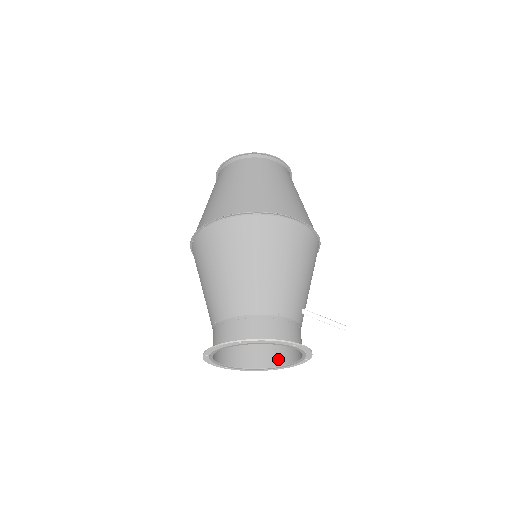
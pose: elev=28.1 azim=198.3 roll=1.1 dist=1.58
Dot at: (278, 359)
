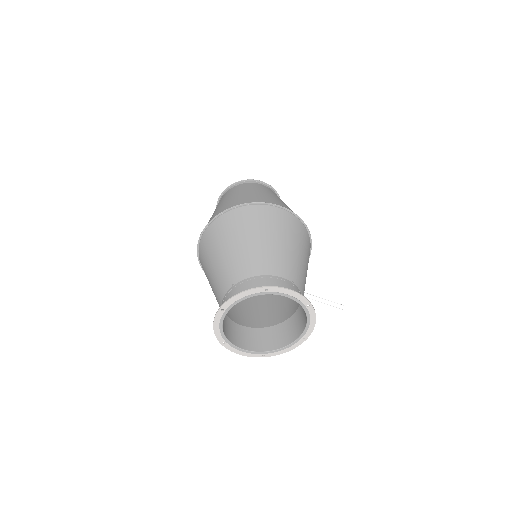
Dot at: (271, 345)
